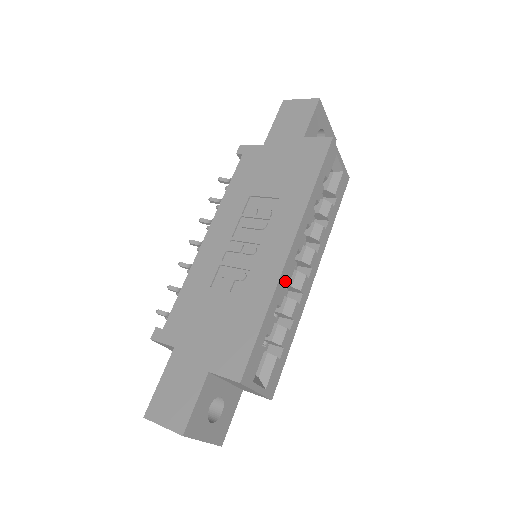
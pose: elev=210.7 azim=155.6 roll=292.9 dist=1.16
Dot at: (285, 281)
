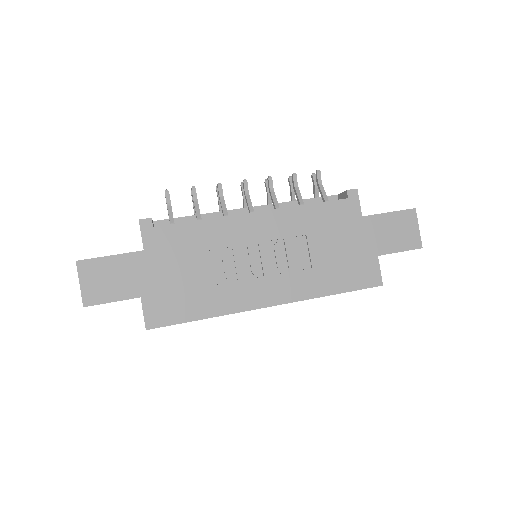
Dot at: occluded
